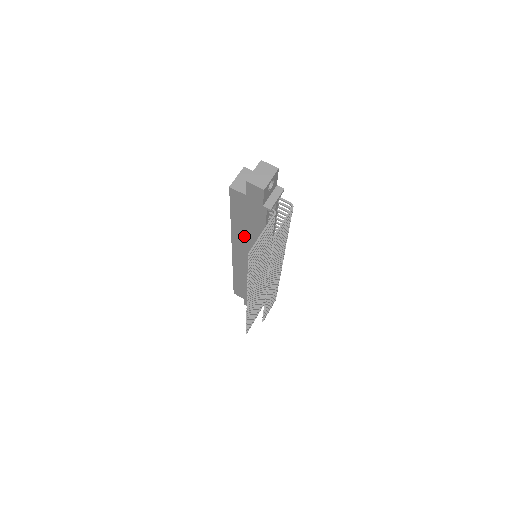
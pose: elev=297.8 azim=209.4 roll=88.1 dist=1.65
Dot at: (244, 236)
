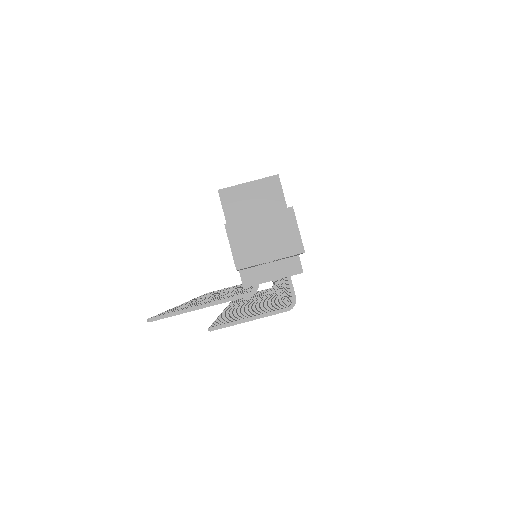
Dot at: occluded
